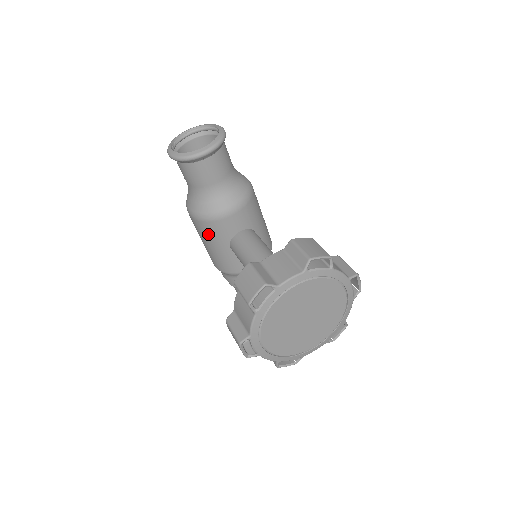
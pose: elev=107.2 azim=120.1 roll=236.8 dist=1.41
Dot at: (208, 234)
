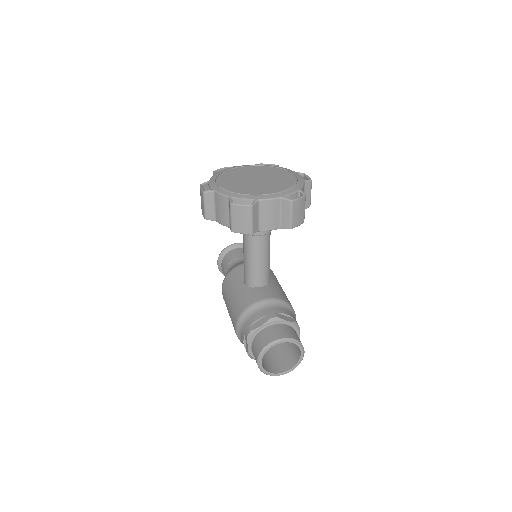
Dot at: (230, 285)
